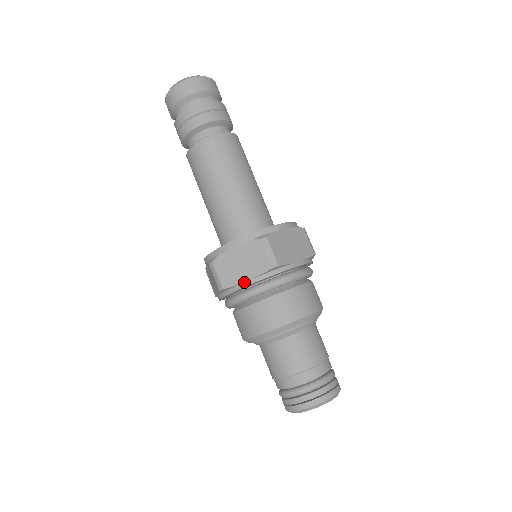
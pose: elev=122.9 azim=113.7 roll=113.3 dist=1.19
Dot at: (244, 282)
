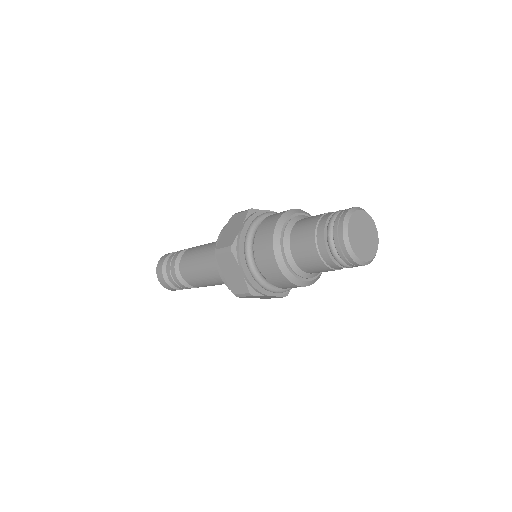
Dot at: (239, 230)
